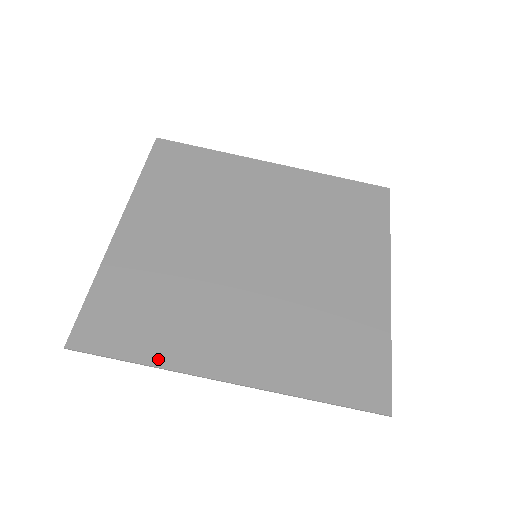
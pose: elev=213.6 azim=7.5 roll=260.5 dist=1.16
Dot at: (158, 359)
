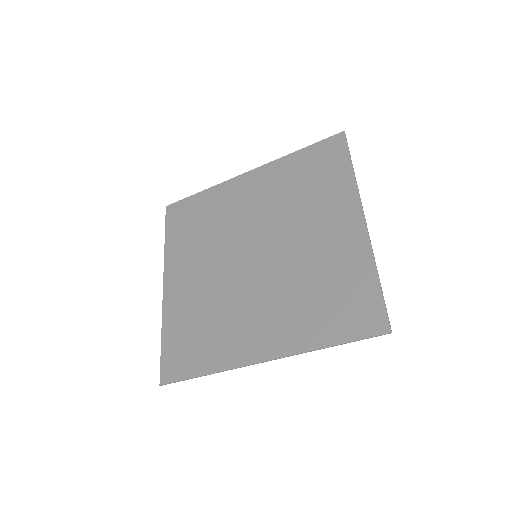
Dot at: (214, 367)
